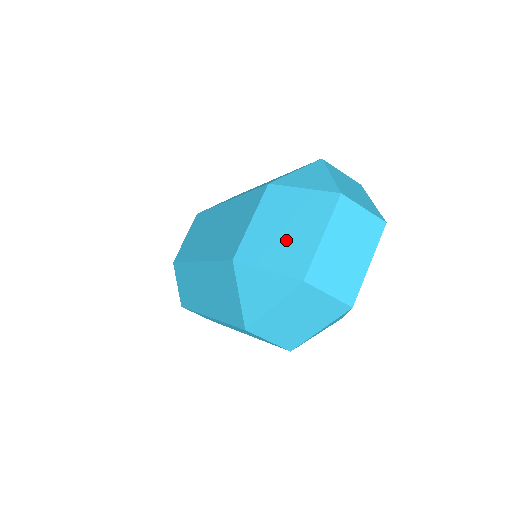
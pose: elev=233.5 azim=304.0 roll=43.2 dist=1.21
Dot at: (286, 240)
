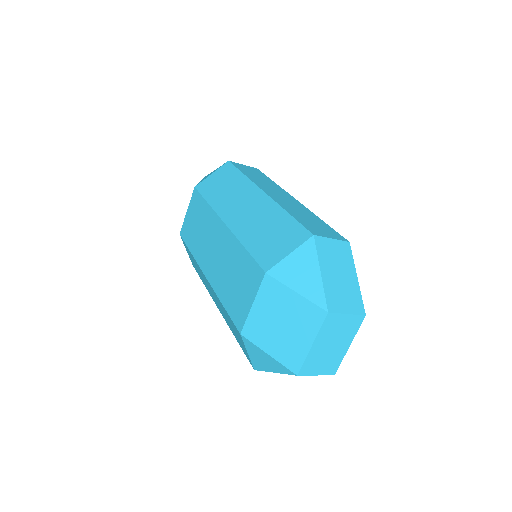
Dot at: (283, 336)
